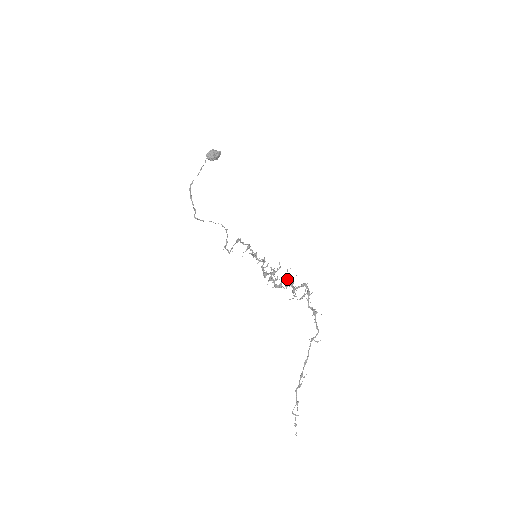
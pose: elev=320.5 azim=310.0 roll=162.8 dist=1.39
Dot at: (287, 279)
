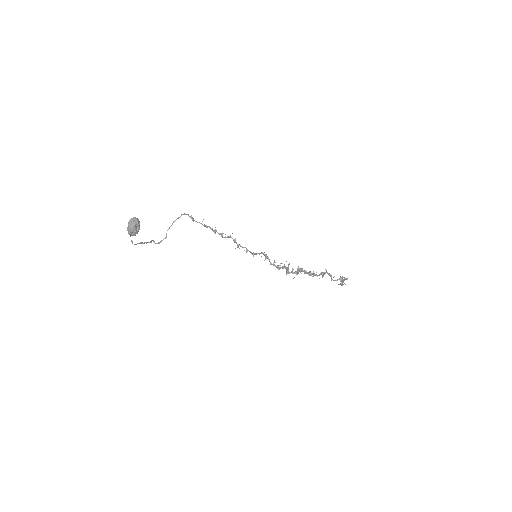
Dot at: (304, 271)
